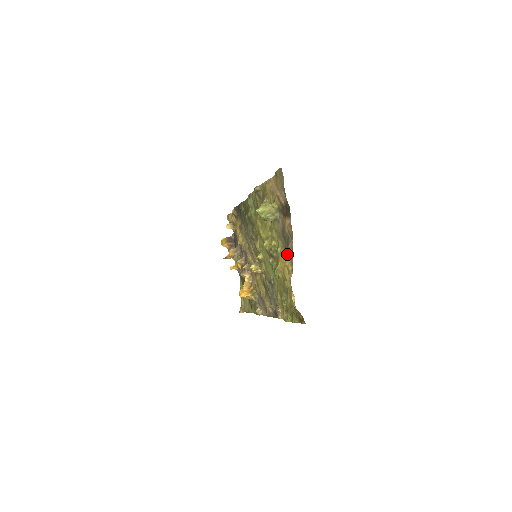
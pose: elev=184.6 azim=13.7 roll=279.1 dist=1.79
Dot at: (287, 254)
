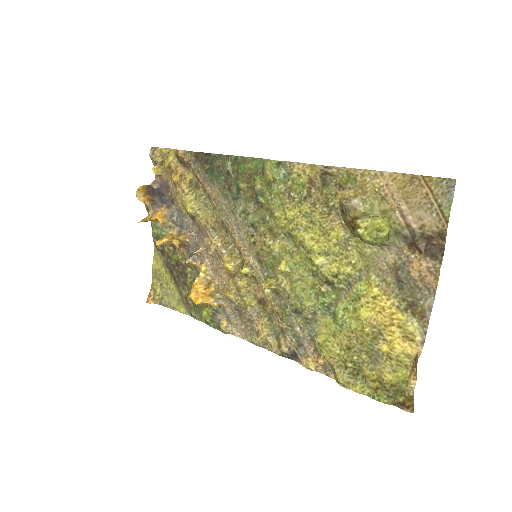
Dot at: (410, 312)
